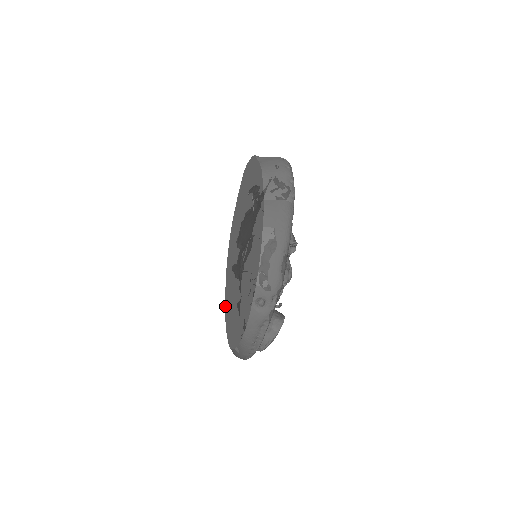
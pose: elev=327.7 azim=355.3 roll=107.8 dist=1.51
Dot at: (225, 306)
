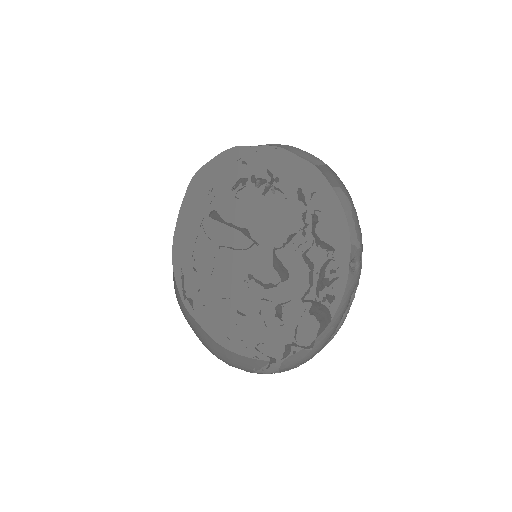
Dot at: (214, 337)
